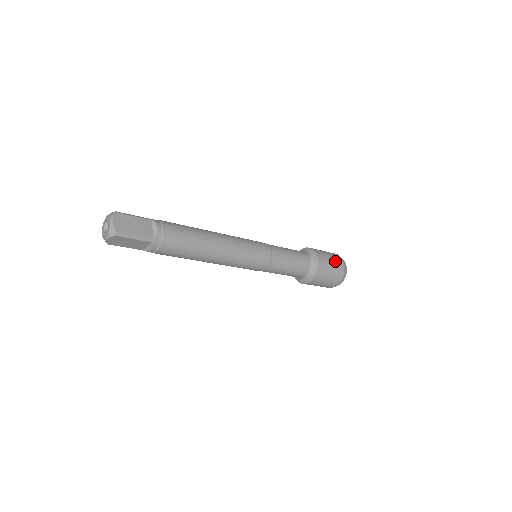
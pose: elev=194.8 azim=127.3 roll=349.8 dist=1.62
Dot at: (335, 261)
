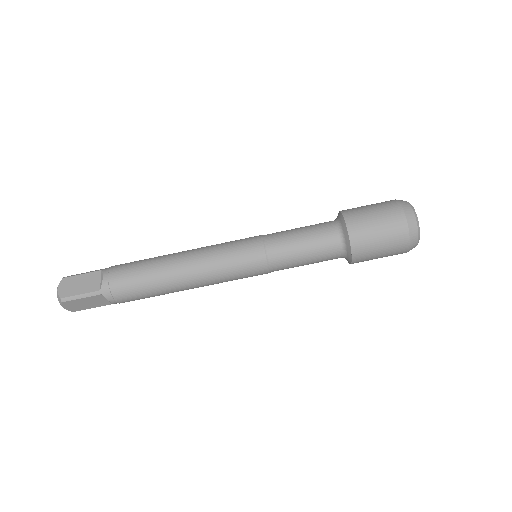
Dot at: (383, 212)
